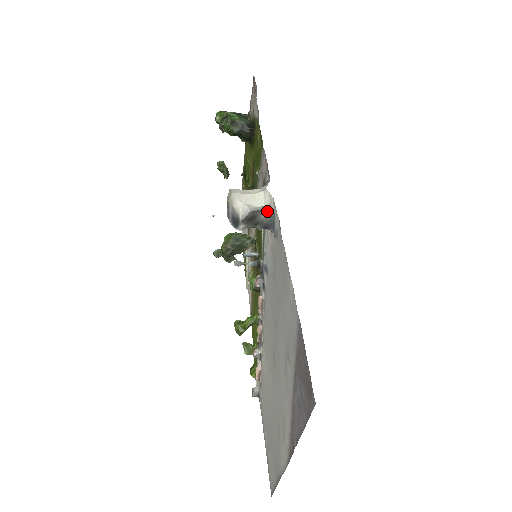
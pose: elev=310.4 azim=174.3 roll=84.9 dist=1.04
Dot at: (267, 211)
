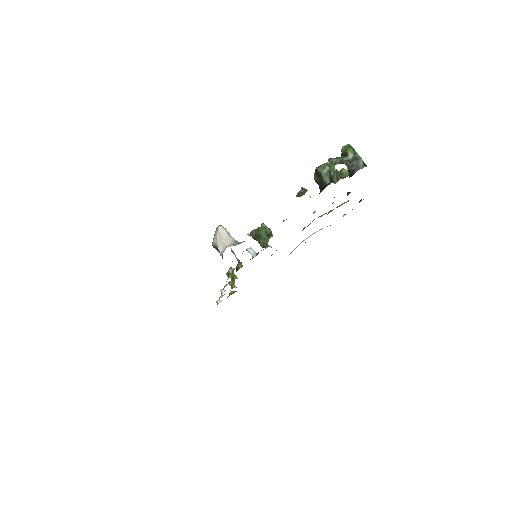
Dot at: occluded
